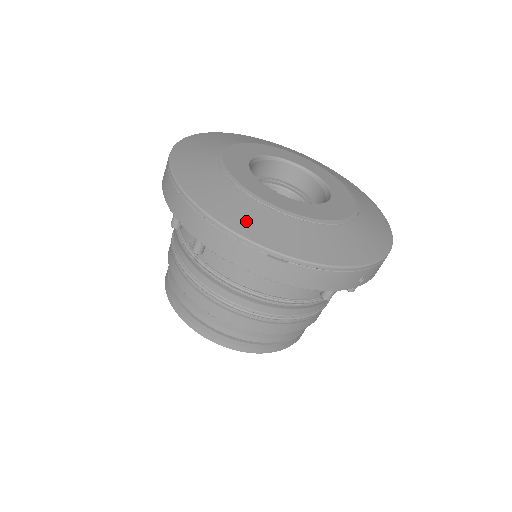
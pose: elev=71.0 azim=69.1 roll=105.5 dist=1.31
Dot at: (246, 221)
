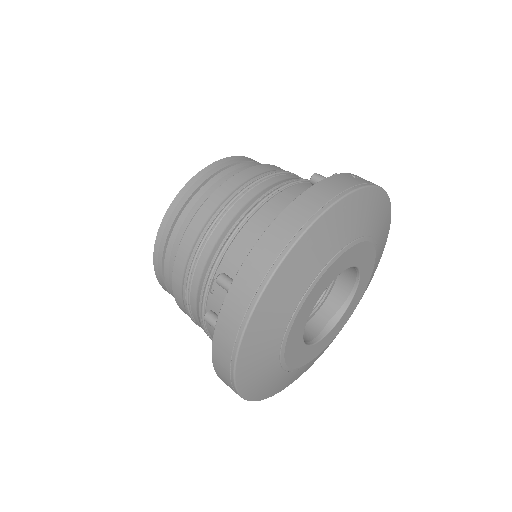
Dot at: (252, 370)
